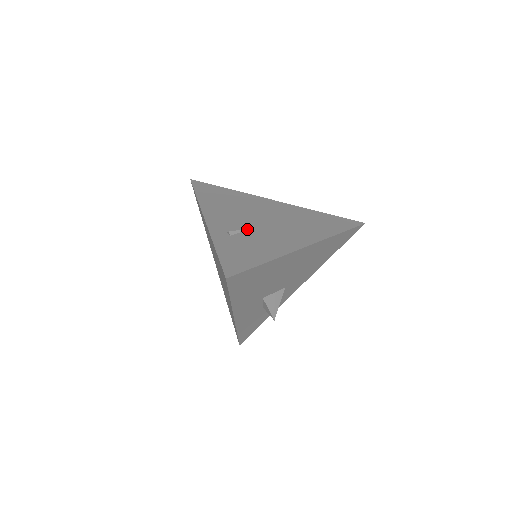
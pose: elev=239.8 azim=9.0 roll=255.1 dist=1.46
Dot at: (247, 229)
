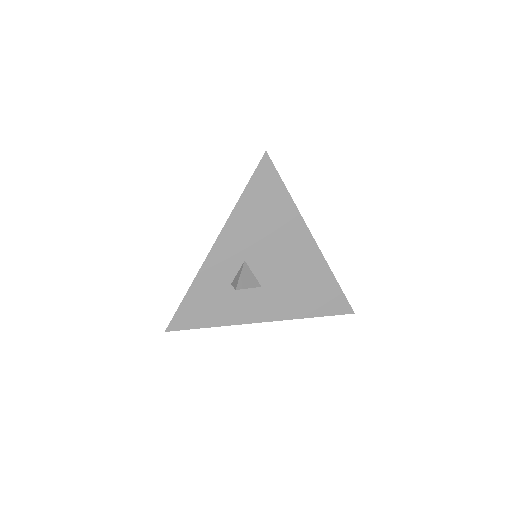
Dot at: occluded
